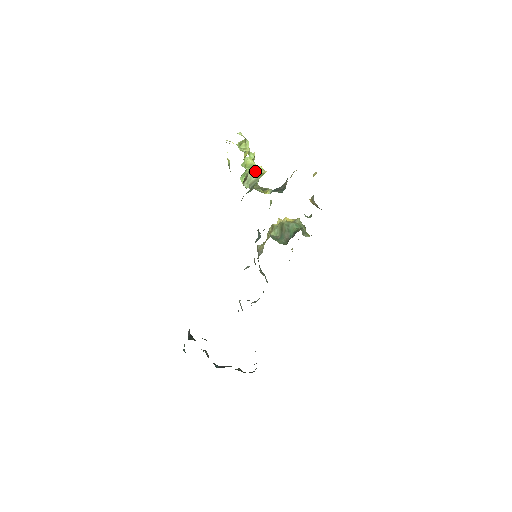
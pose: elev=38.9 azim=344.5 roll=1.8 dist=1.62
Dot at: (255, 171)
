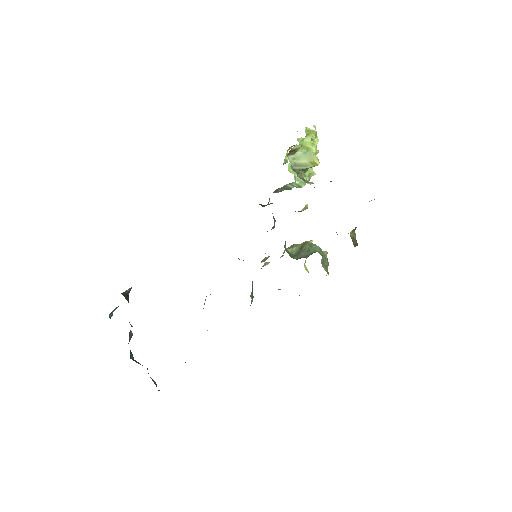
Dot at: (308, 154)
